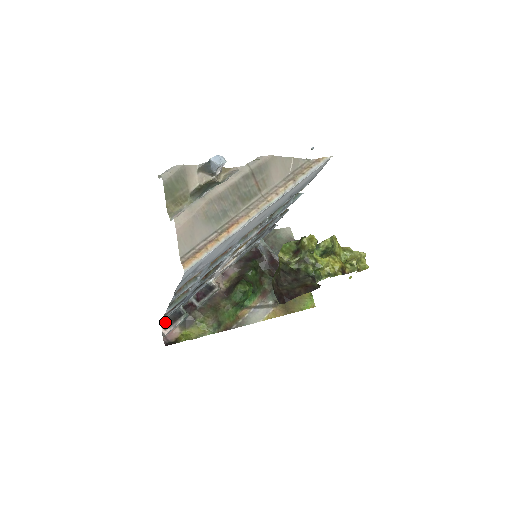
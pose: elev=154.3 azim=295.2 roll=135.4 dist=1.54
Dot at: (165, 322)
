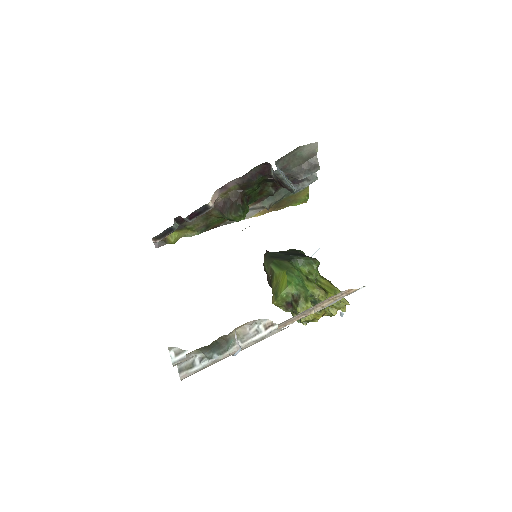
Dot at: (156, 236)
